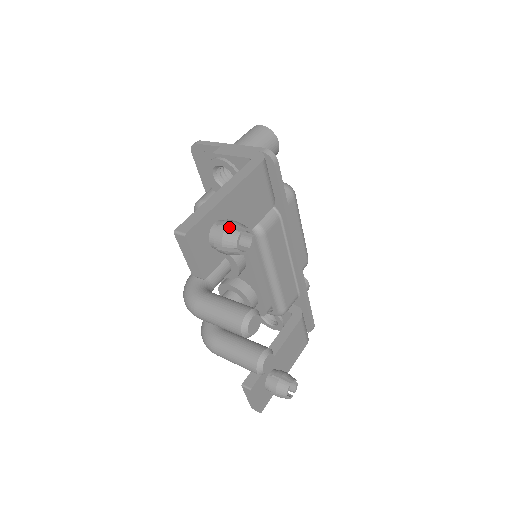
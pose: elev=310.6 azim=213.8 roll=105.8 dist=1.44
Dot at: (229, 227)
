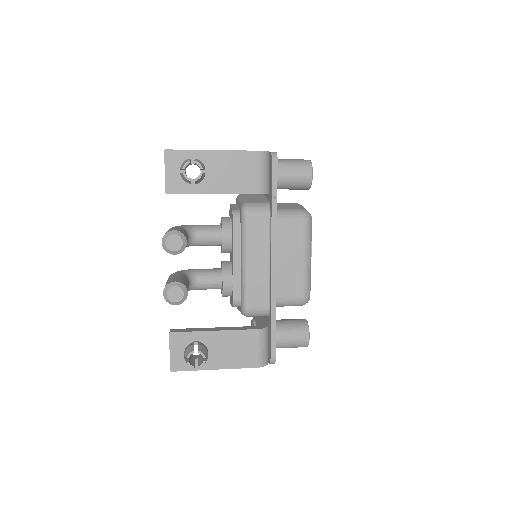
Dot at: occluded
